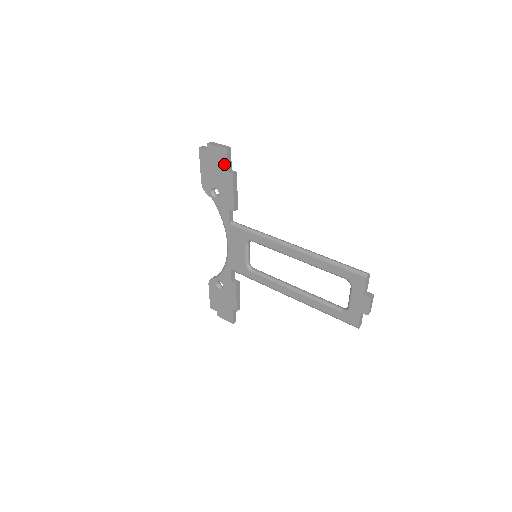
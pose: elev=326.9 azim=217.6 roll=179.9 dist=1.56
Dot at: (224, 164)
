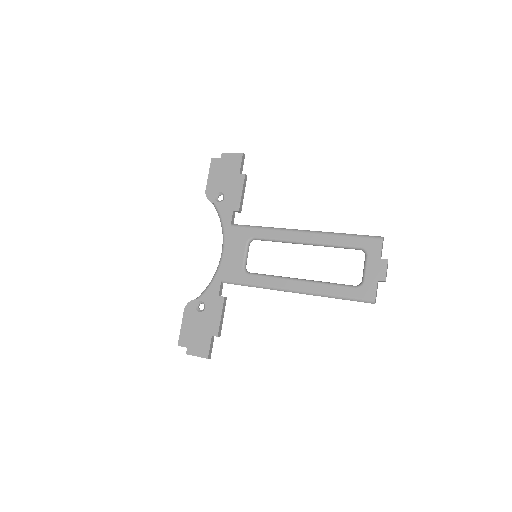
Dot at: (237, 167)
